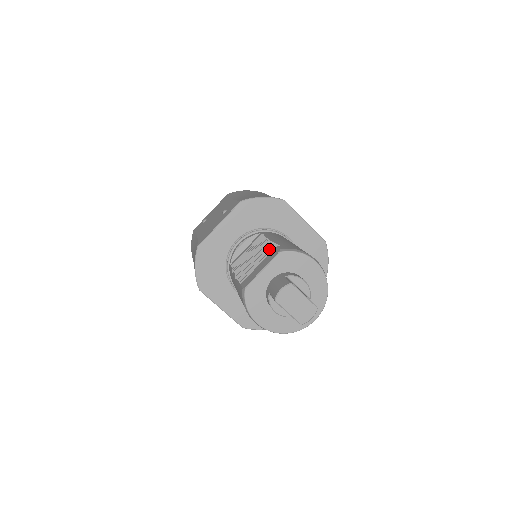
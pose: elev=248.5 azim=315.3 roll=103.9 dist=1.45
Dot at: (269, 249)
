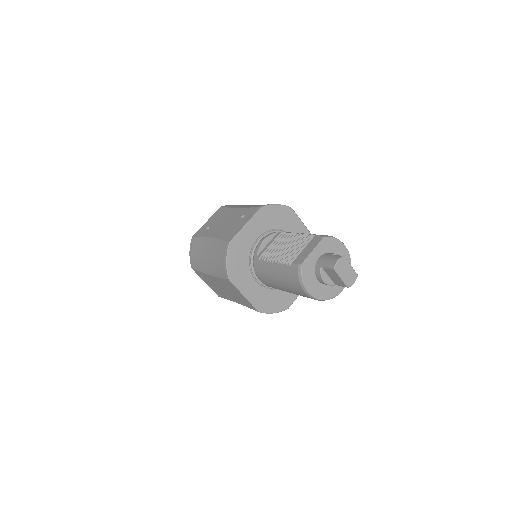
Dot at: (306, 238)
